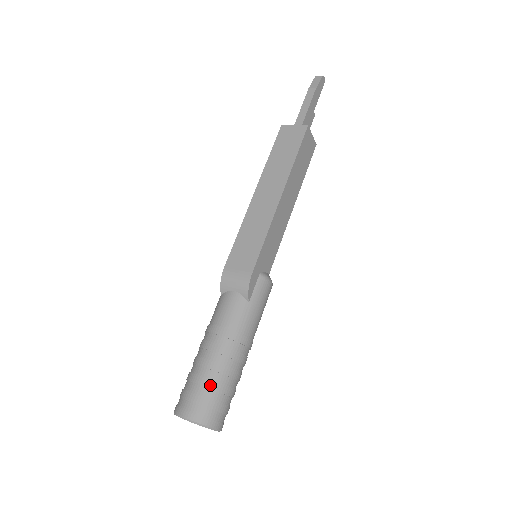
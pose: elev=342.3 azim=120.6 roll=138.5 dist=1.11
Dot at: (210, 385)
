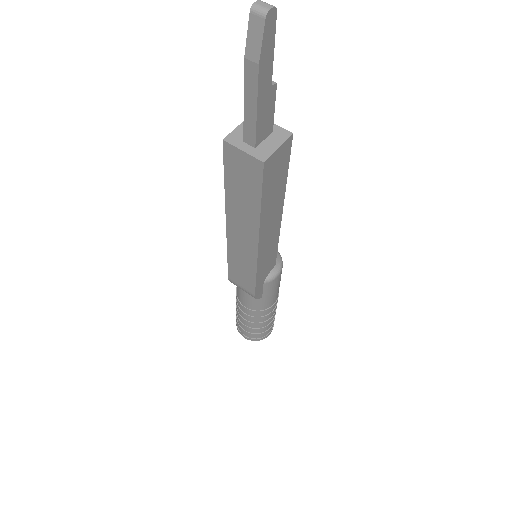
Dot at: (253, 330)
